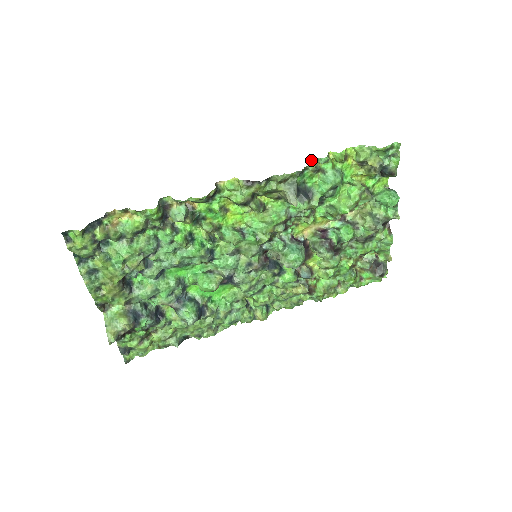
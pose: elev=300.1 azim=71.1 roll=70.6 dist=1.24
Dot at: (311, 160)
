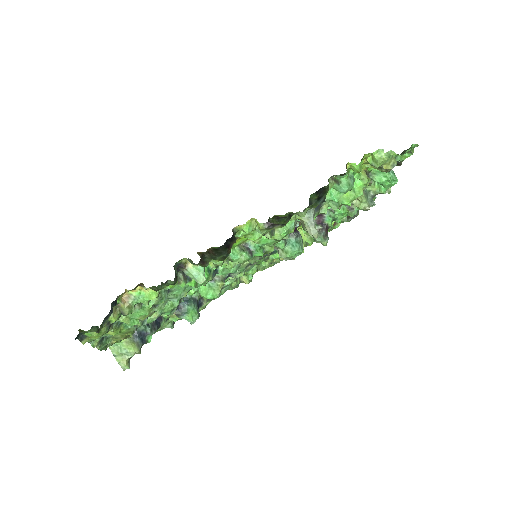
Dot at: (329, 178)
